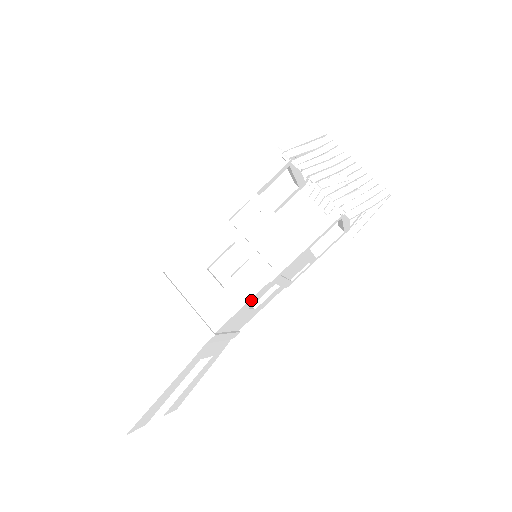
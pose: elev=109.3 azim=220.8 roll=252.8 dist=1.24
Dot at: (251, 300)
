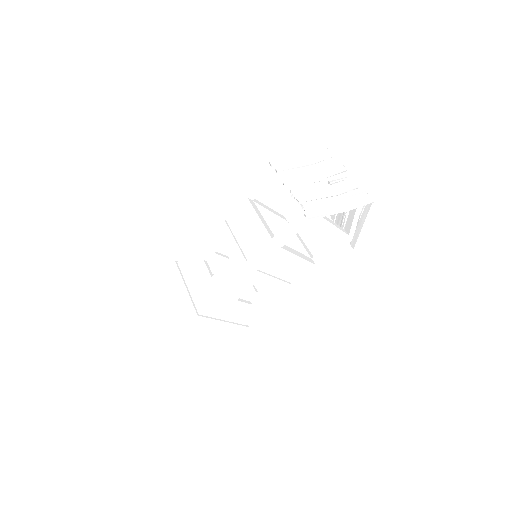
Dot at: (231, 290)
